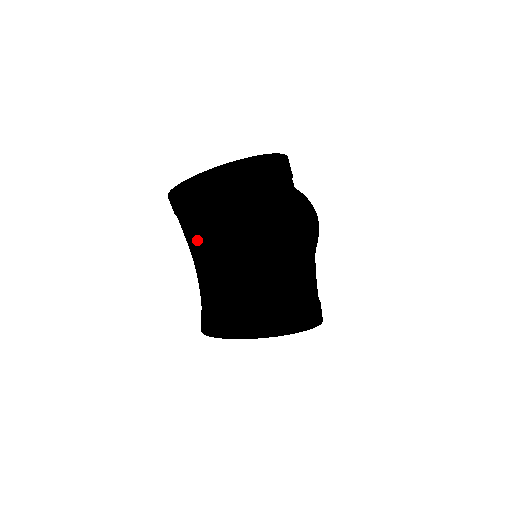
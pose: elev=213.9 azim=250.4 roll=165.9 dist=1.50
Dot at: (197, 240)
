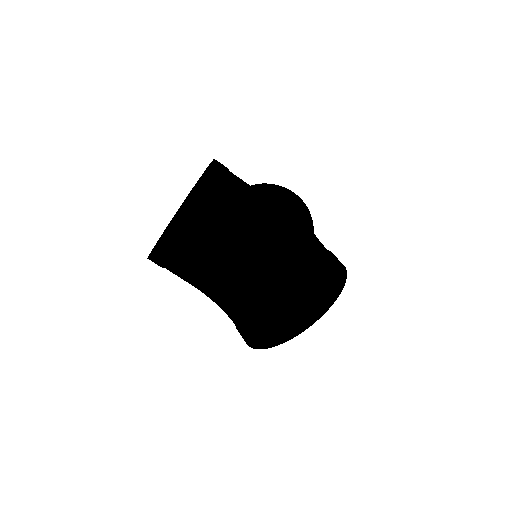
Dot at: (188, 273)
